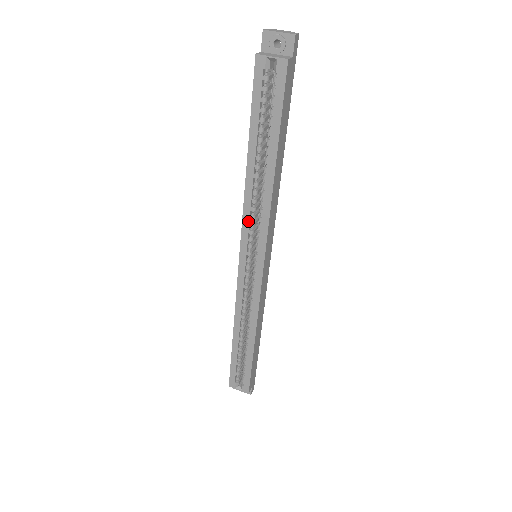
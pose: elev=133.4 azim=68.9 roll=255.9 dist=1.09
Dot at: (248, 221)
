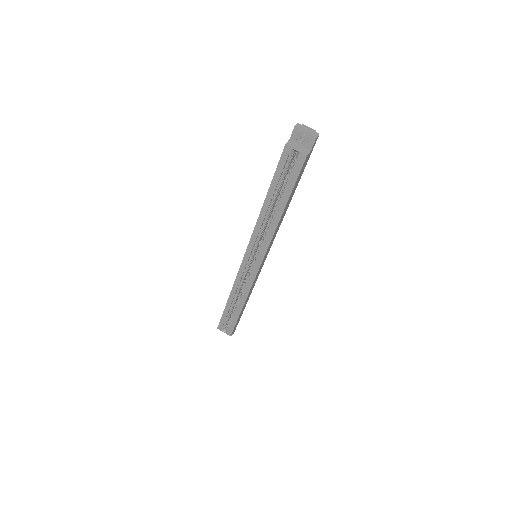
Dot at: (256, 237)
